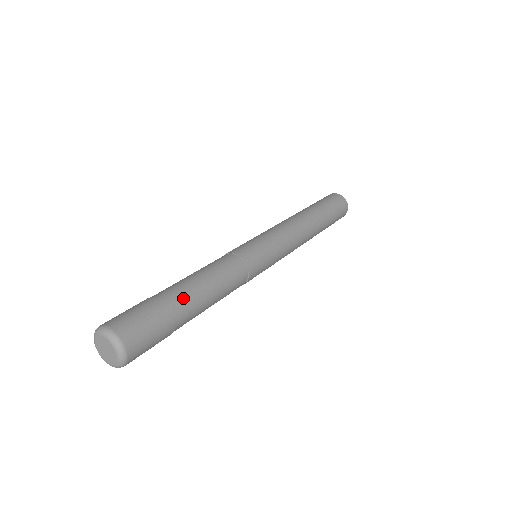
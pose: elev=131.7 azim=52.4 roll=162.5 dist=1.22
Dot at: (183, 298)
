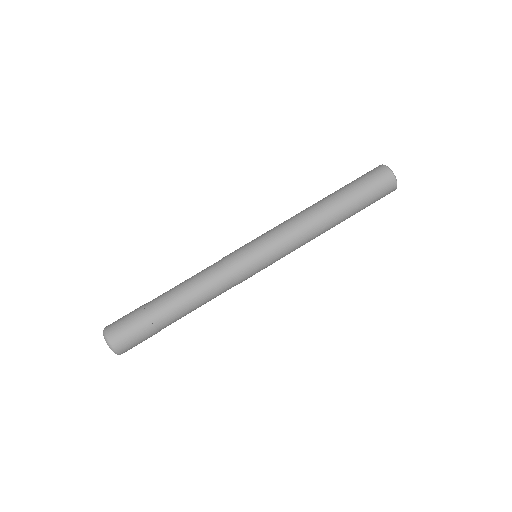
Dot at: (166, 314)
